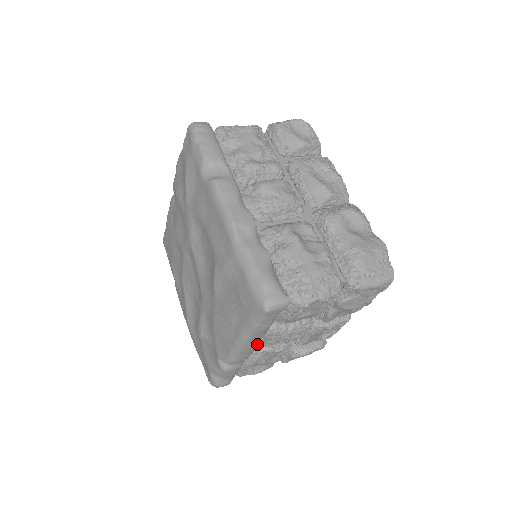
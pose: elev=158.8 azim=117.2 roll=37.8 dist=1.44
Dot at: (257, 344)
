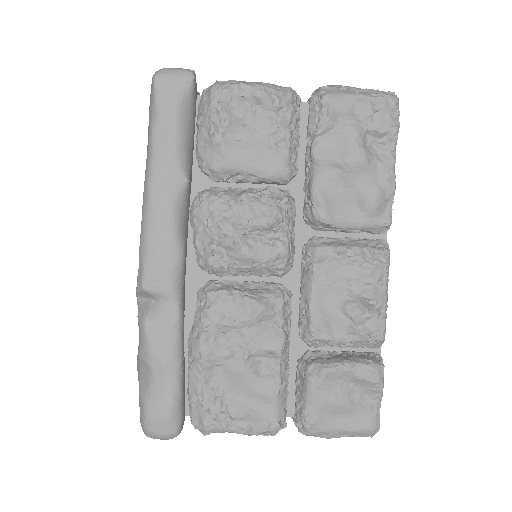
Dot at: (207, 282)
